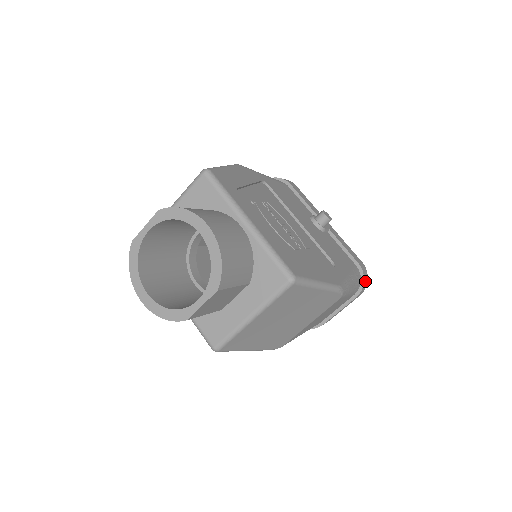
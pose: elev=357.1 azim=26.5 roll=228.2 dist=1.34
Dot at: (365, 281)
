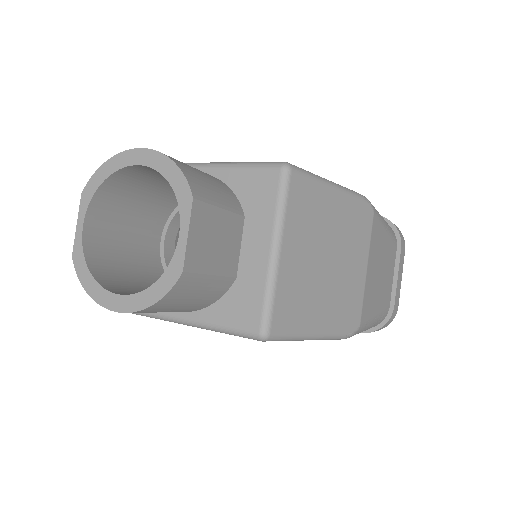
Dot at: (396, 227)
